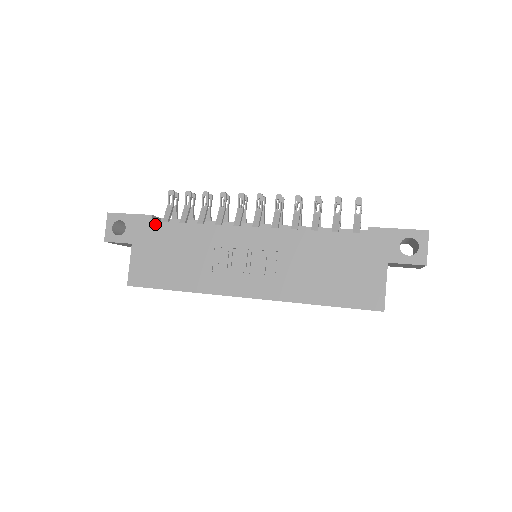
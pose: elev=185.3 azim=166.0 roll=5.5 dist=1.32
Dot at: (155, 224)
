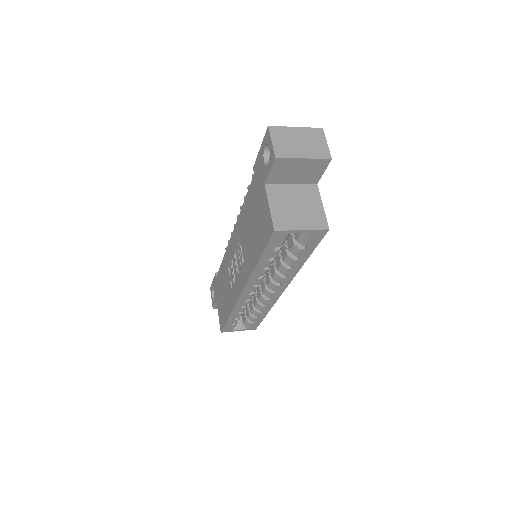
Dot at: (217, 277)
